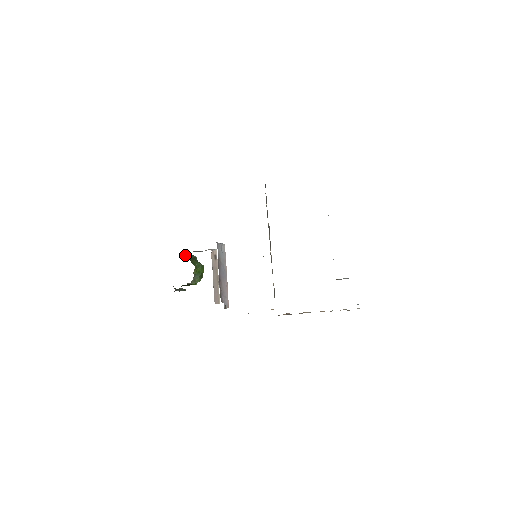
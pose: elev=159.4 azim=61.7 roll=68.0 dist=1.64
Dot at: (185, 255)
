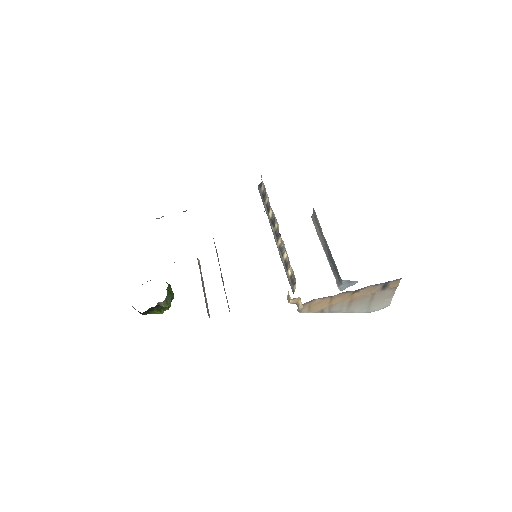
Dot at: occluded
